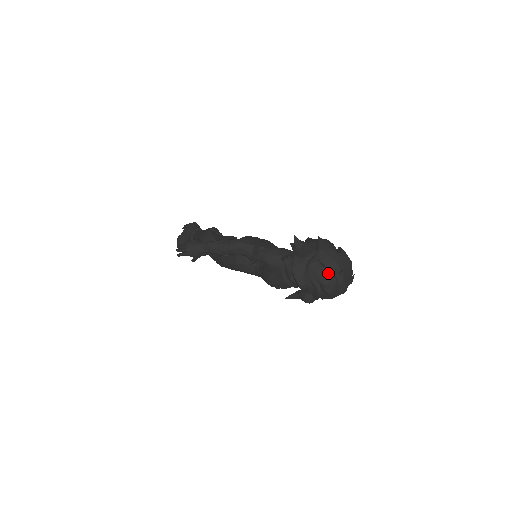
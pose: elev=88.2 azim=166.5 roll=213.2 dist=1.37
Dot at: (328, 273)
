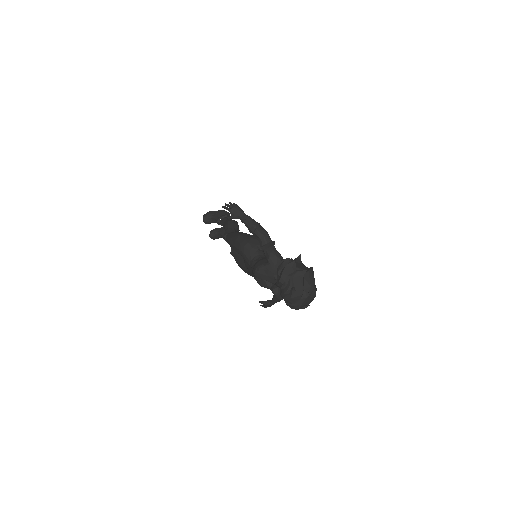
Dot at: (302, 286)
